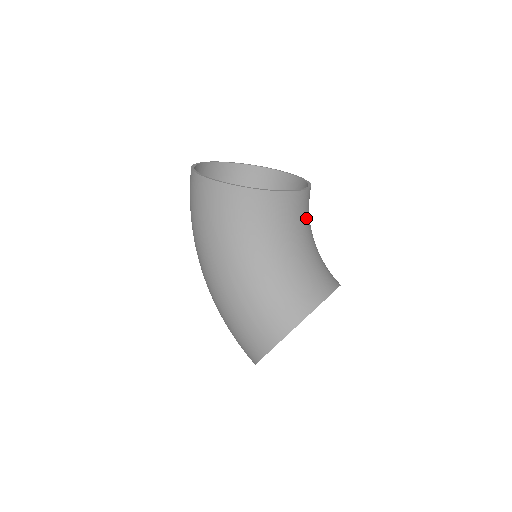
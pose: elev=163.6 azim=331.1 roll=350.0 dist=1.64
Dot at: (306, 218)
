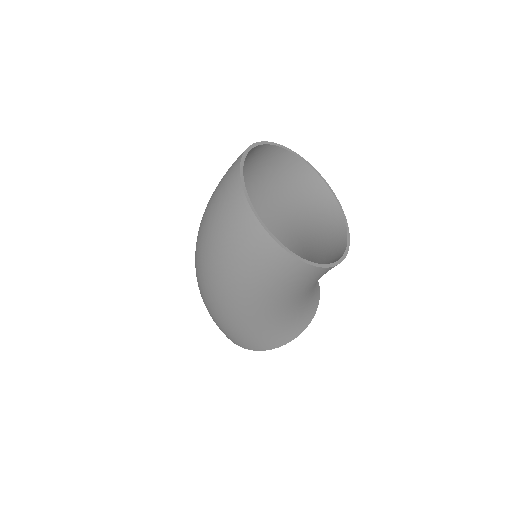
Dot at: occluded
